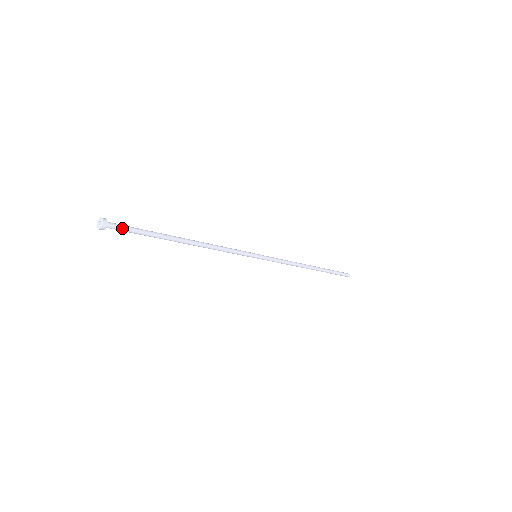
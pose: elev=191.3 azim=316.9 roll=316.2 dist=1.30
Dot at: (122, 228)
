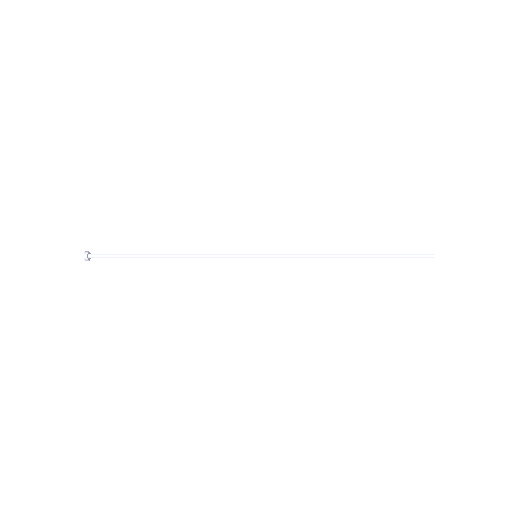
Dot at: (102, 256)
